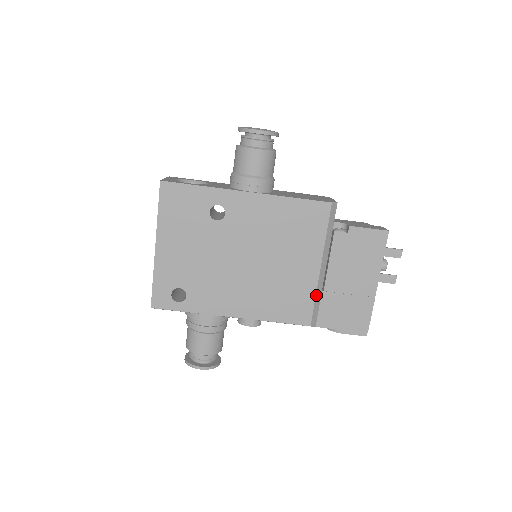
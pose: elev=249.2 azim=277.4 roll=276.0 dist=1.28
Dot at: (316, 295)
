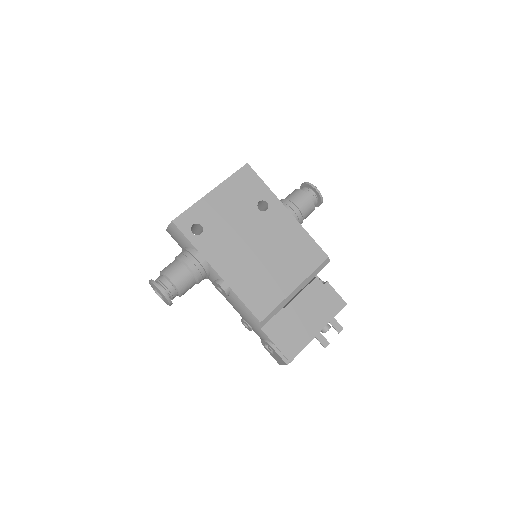
Dot at: (279, 304)
